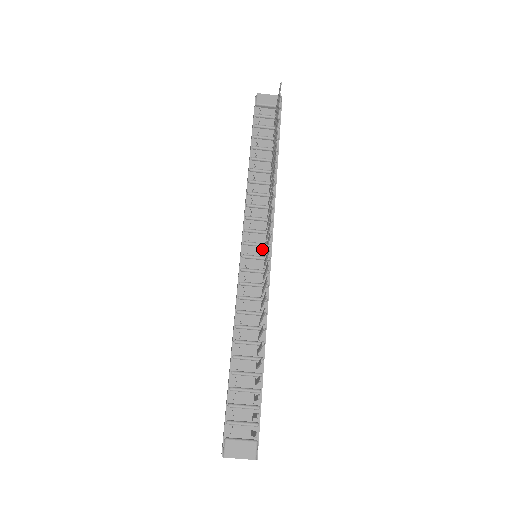
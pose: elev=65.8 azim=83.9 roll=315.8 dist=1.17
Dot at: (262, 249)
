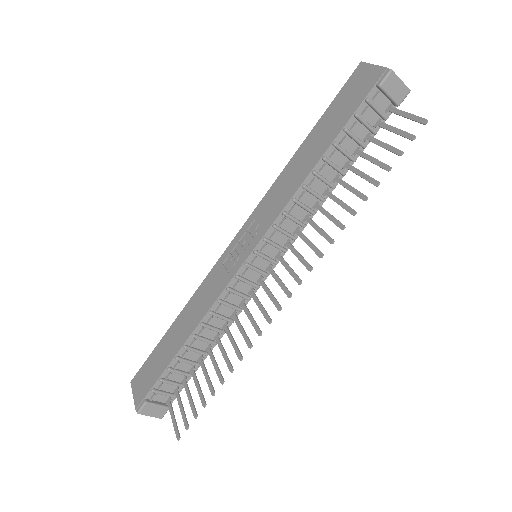
Dot at: (267, 263)
